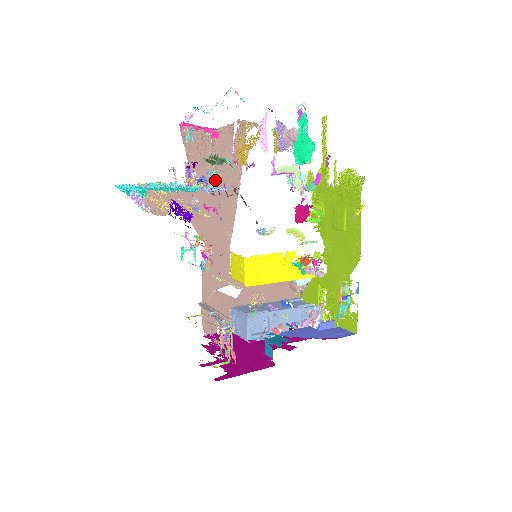
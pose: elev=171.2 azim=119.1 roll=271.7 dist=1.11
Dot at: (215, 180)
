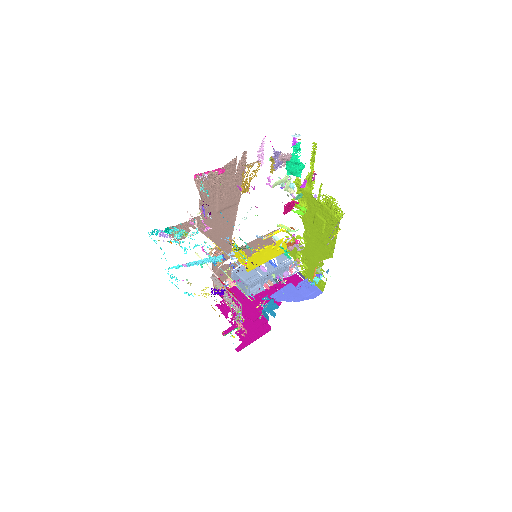
Dot at: (221, 201)
